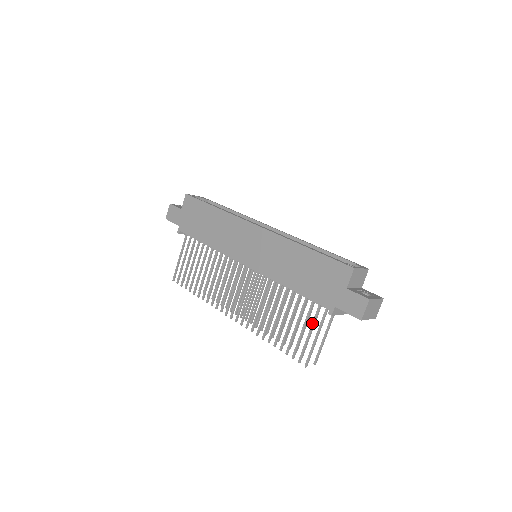
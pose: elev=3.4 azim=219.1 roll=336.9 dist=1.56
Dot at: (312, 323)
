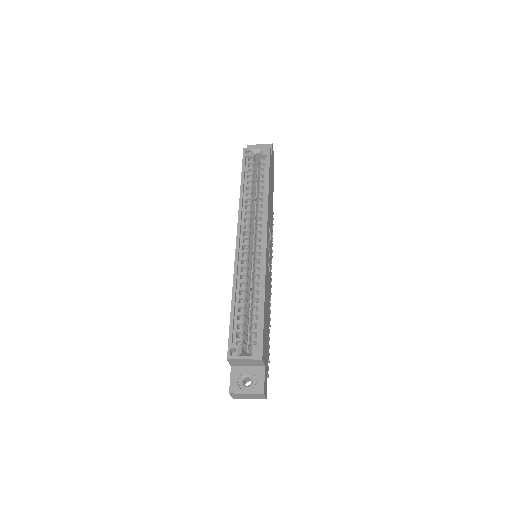
Dot at: occluded
